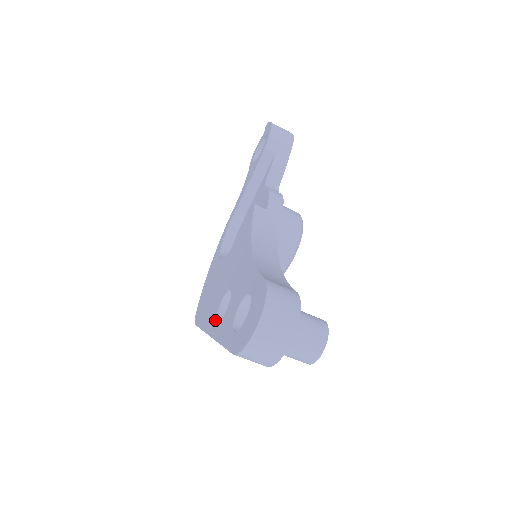
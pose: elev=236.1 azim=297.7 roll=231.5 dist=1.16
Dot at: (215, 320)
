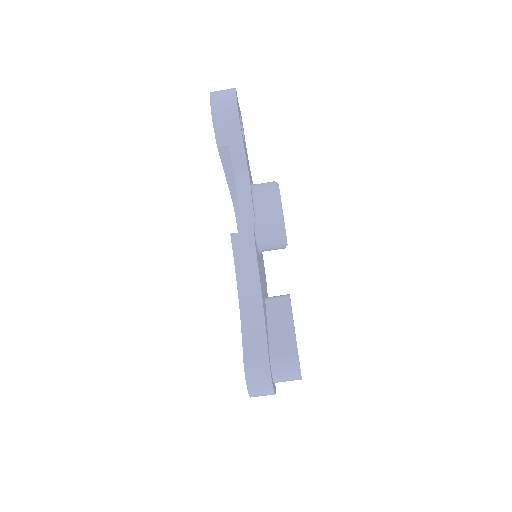
Dot at: occluded
